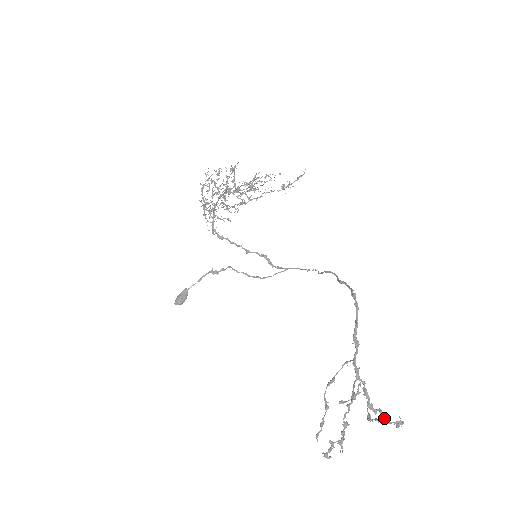
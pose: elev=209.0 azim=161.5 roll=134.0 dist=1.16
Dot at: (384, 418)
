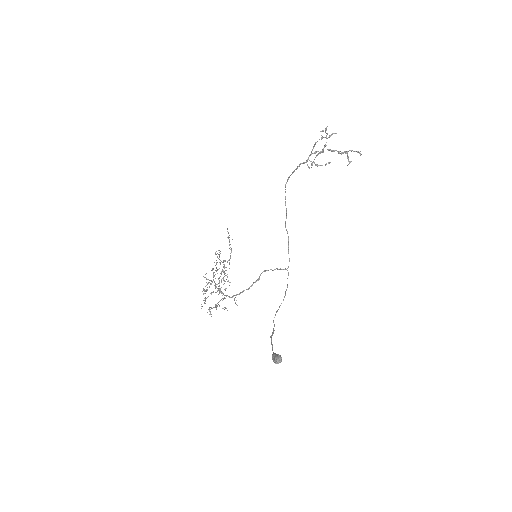
Dot at: (346, 151)
